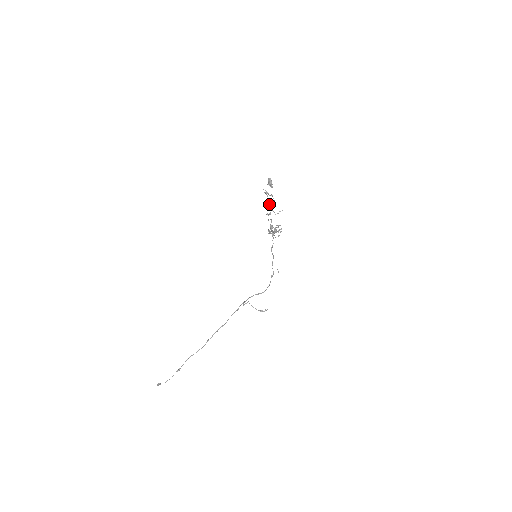
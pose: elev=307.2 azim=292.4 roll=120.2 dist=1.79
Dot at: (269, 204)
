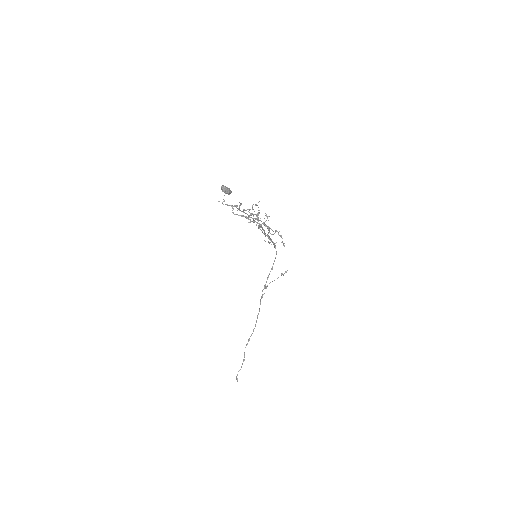
Dot at: (239, 208)
